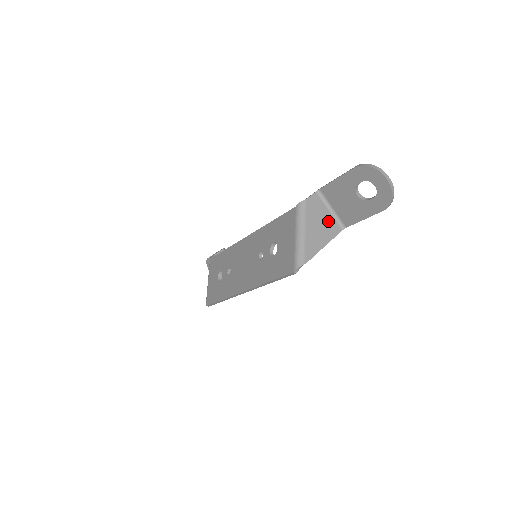
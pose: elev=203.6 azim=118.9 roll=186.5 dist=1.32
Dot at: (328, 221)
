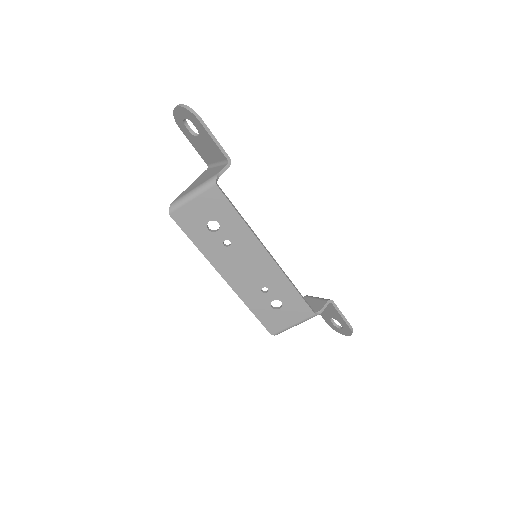
Dot at: occluded
